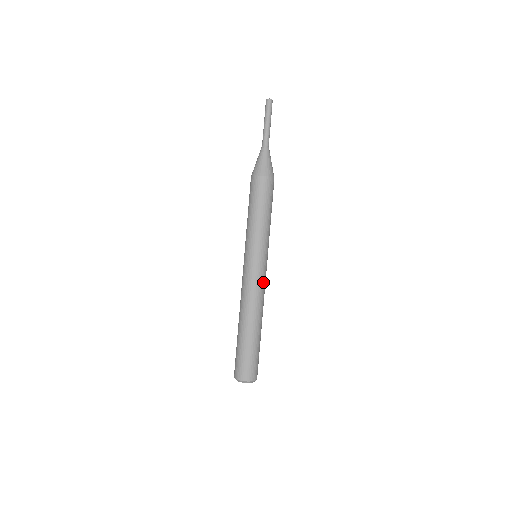
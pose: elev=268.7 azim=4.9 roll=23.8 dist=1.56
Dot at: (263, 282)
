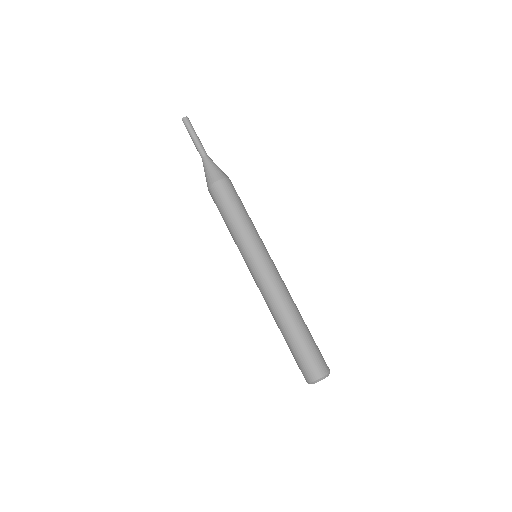
Dot at: (277, 274)
